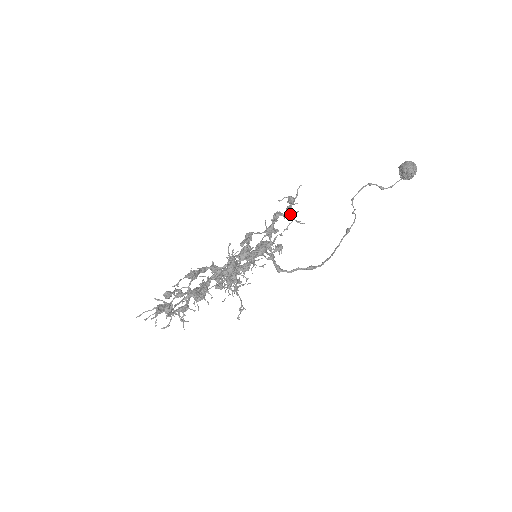
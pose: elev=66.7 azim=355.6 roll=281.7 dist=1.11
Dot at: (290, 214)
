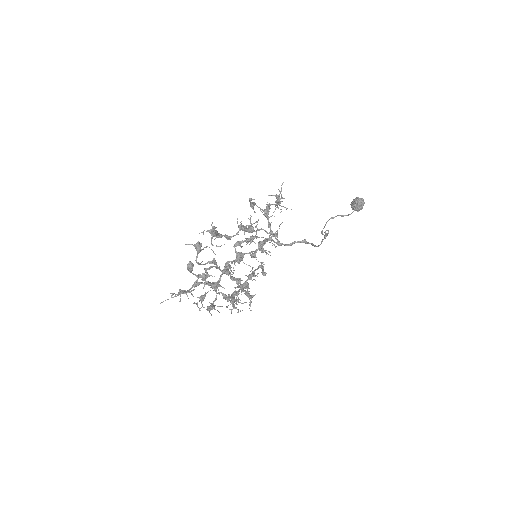
Dot at: (279, 201)
